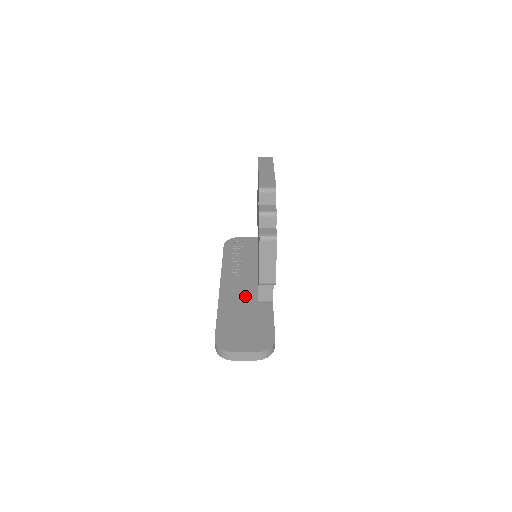
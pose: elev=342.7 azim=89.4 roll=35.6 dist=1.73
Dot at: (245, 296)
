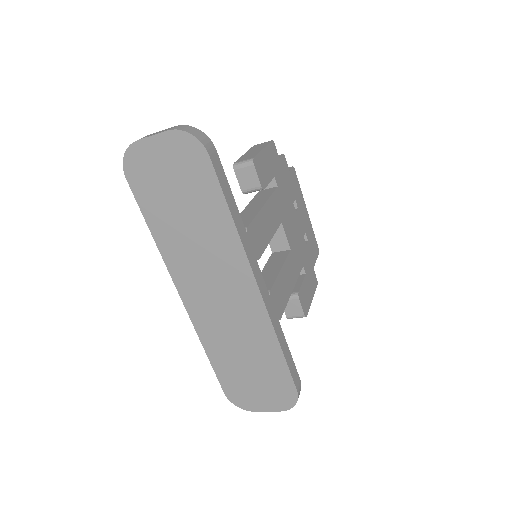
Dot at: occluded
